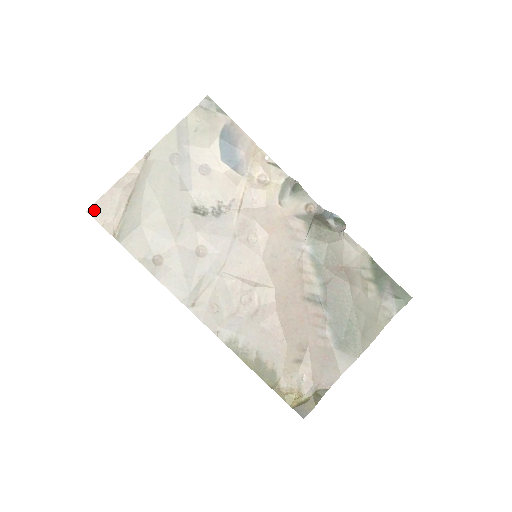
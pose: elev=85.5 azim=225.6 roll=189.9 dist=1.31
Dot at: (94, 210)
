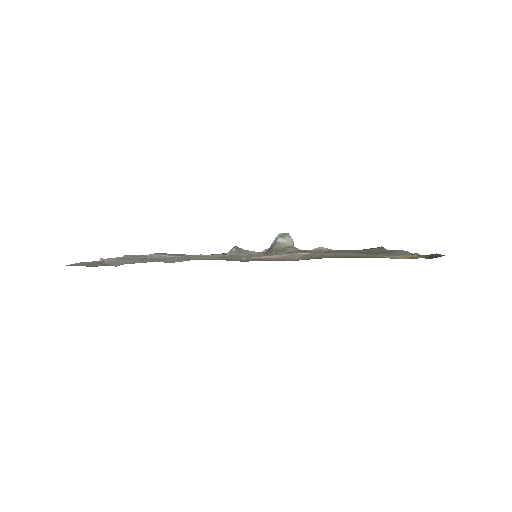
Dot at: (75, 265)
